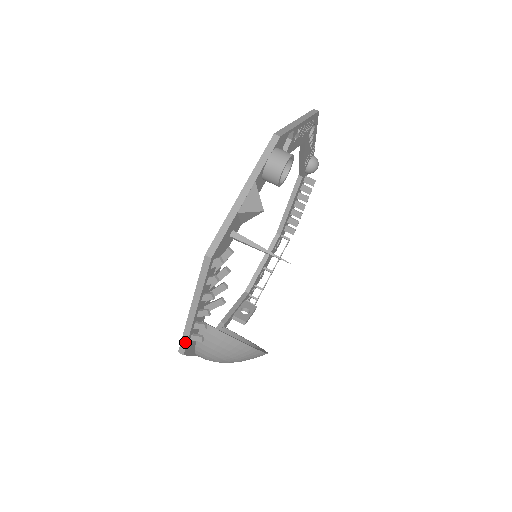
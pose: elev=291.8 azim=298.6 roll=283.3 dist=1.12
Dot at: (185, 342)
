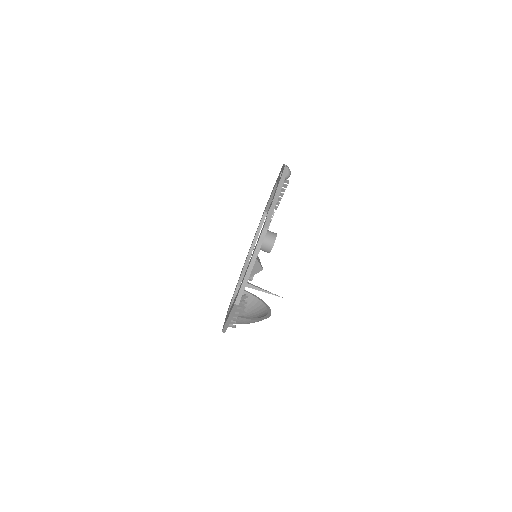
Dot at: (225, 329)
